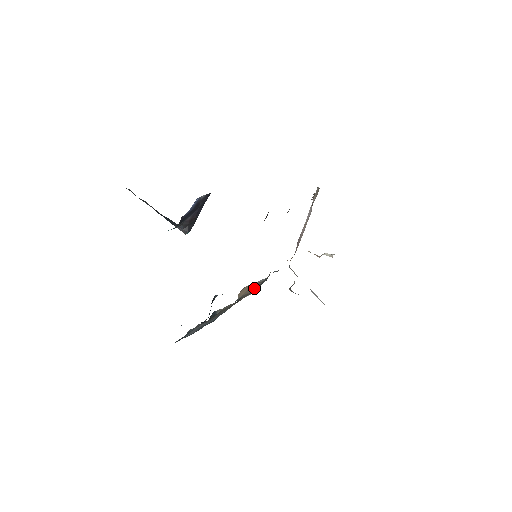
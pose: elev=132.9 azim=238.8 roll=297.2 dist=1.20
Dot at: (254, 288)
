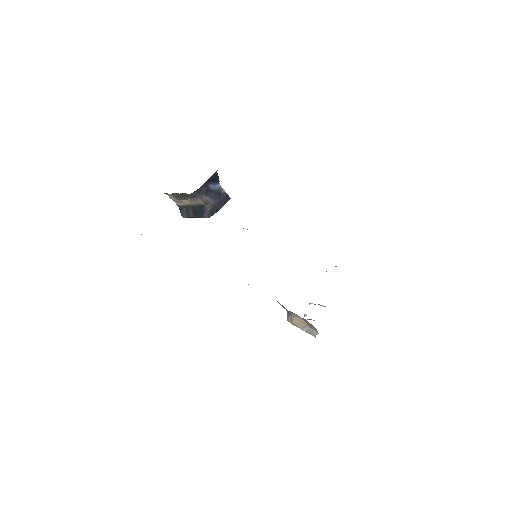
Dot at: occluded
